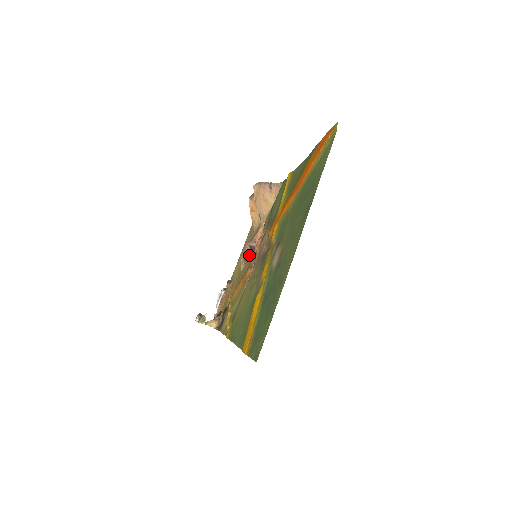
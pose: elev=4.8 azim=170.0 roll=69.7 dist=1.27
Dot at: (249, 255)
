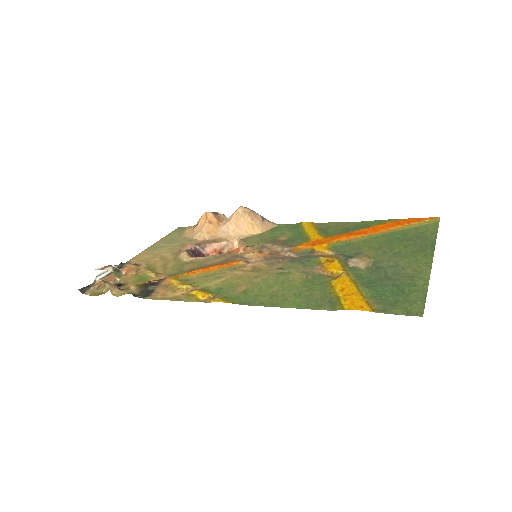
Dot at: (192, 254)
